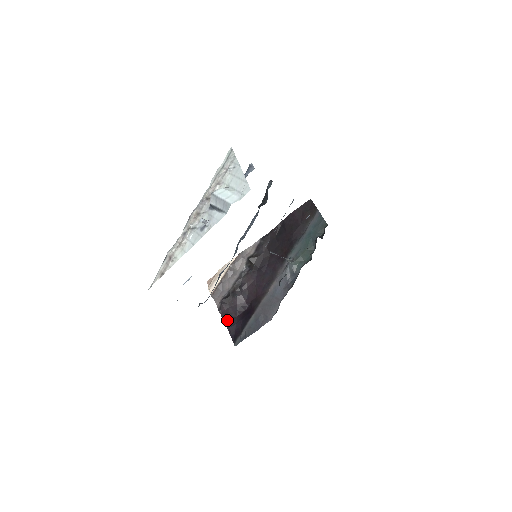
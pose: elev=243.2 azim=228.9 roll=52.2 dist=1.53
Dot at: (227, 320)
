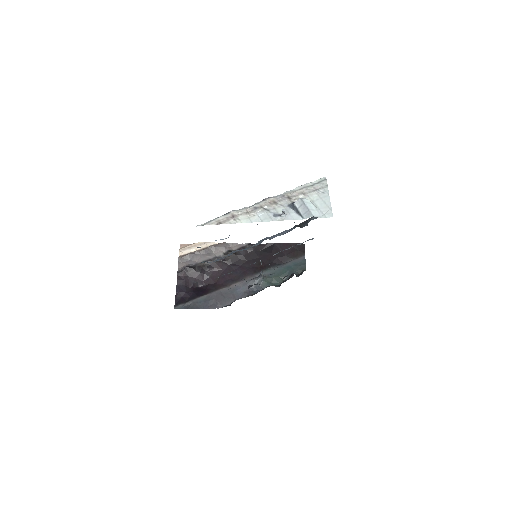
Dot at: (180, 285)
